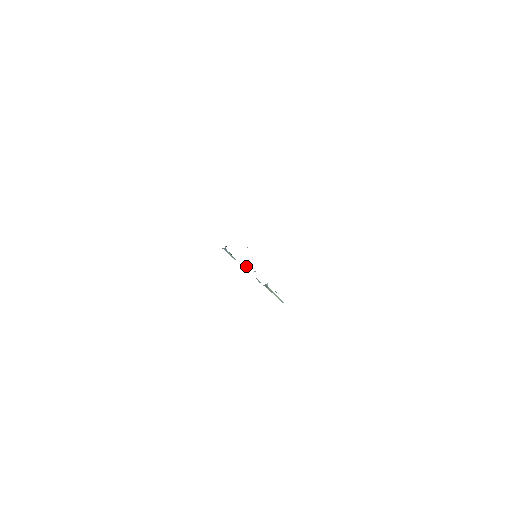
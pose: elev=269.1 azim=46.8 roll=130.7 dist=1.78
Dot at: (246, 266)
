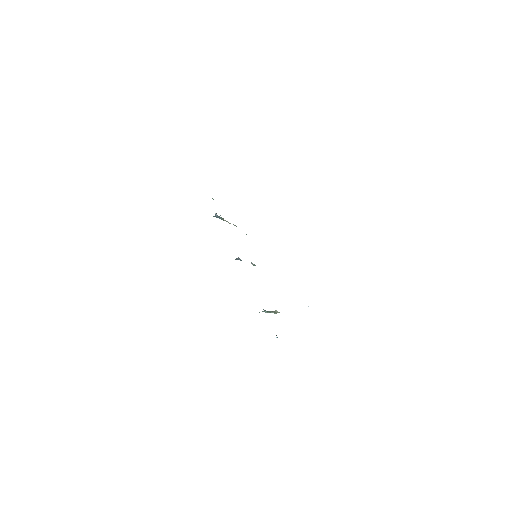
Dot at: (240, 259)
